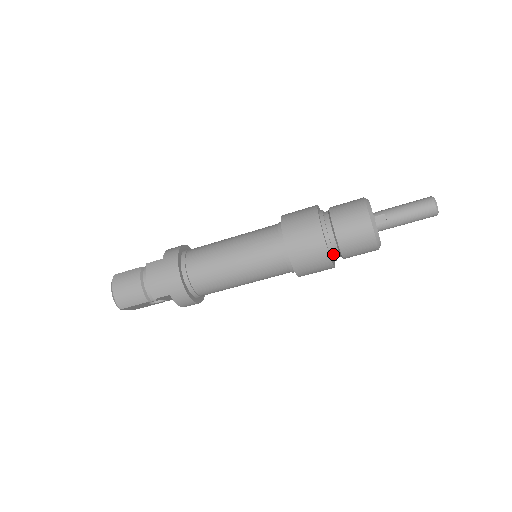
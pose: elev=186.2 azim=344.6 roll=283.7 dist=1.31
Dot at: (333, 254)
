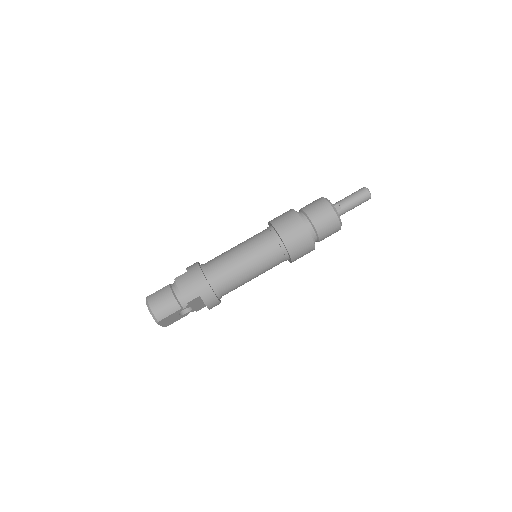
Dot at: (313, 236)
